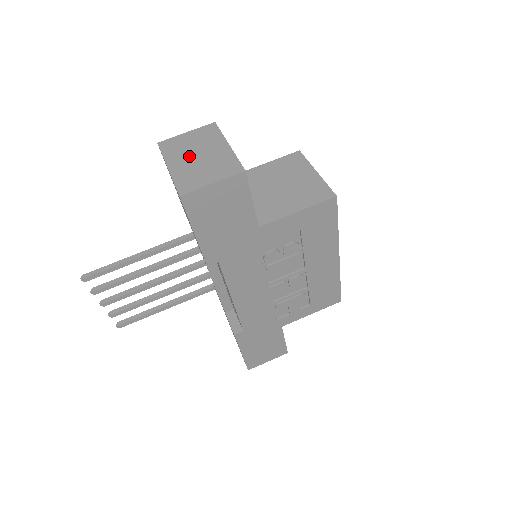
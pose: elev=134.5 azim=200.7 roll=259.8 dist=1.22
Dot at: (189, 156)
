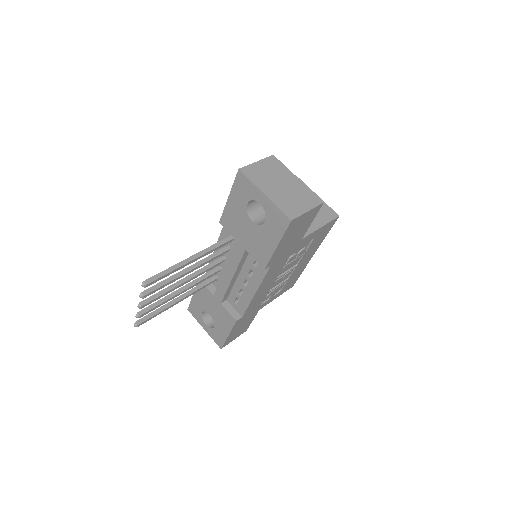
Dot at: (275, 185)
